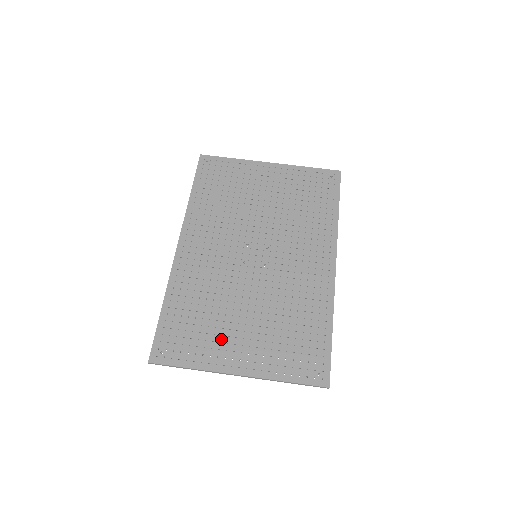
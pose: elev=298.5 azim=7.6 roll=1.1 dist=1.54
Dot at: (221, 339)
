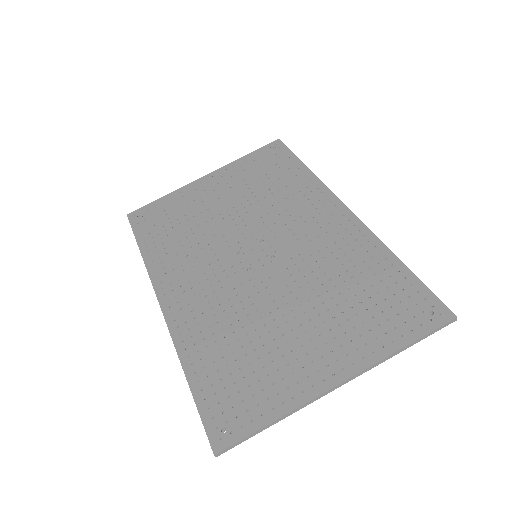
Dot at: (285, 360)
